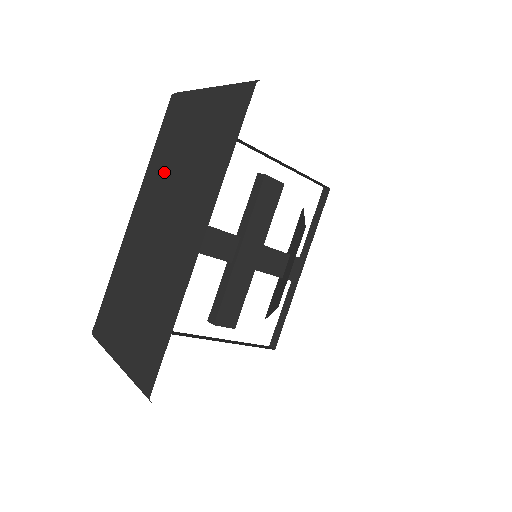
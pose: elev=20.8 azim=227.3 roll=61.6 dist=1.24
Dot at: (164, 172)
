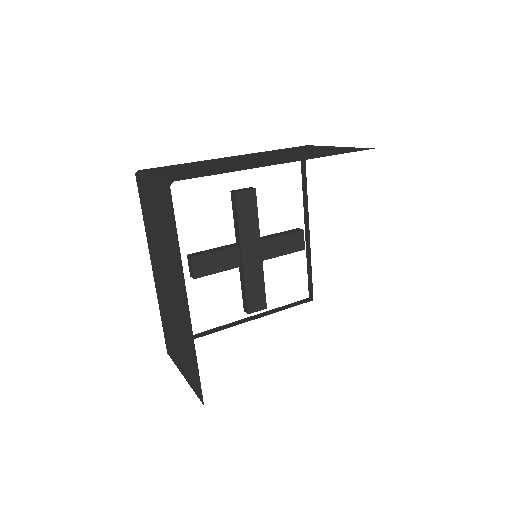
Dot at: (154, 242)
